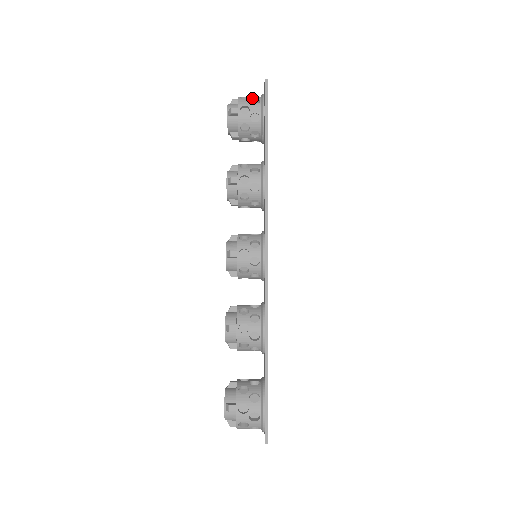
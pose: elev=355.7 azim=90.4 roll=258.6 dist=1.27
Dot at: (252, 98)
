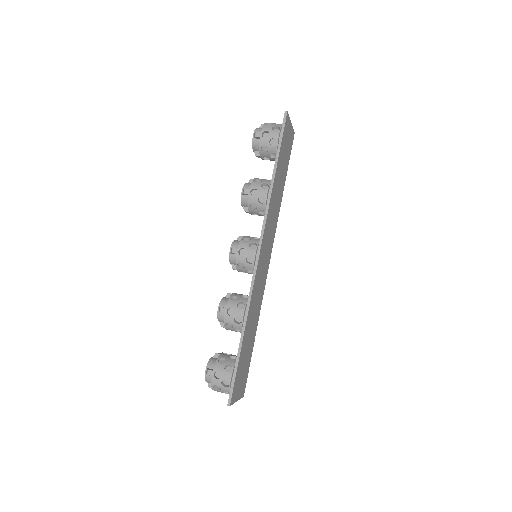
Dot at: (275, 125)
